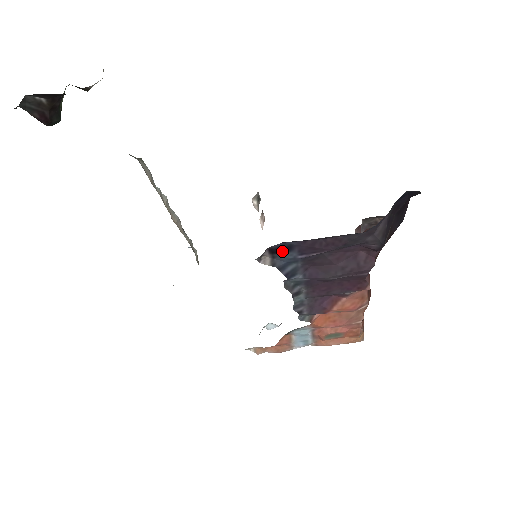
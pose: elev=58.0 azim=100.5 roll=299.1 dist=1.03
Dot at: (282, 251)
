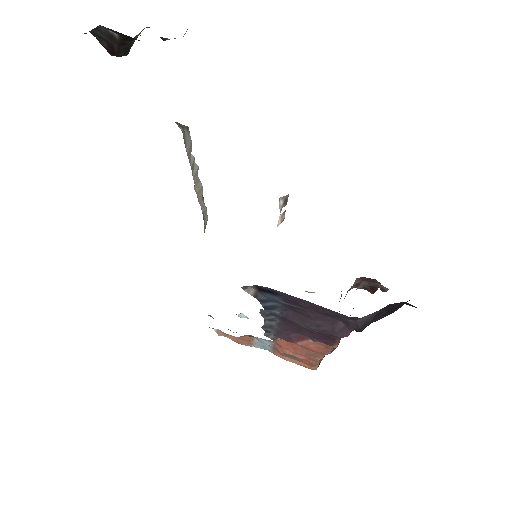
Dot at: (268, 292)
